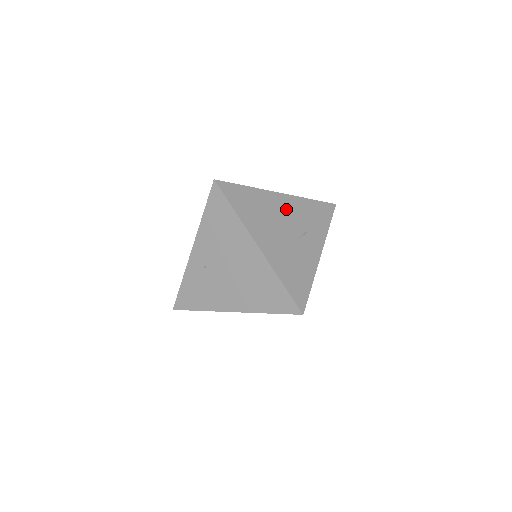
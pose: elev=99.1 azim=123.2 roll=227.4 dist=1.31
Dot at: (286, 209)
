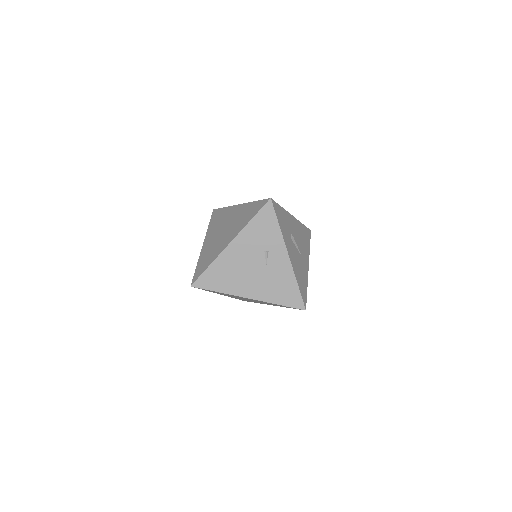
Dot at: (243, 251)
